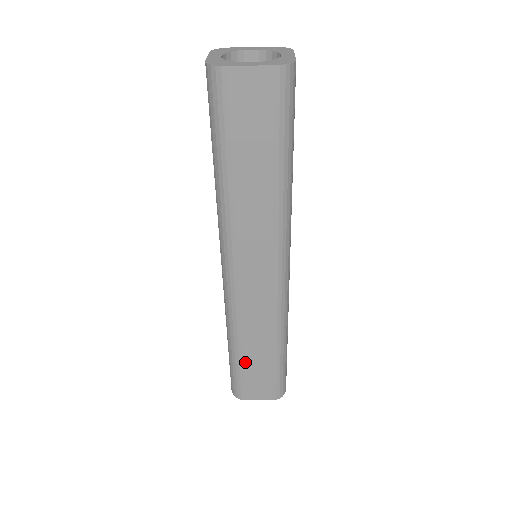
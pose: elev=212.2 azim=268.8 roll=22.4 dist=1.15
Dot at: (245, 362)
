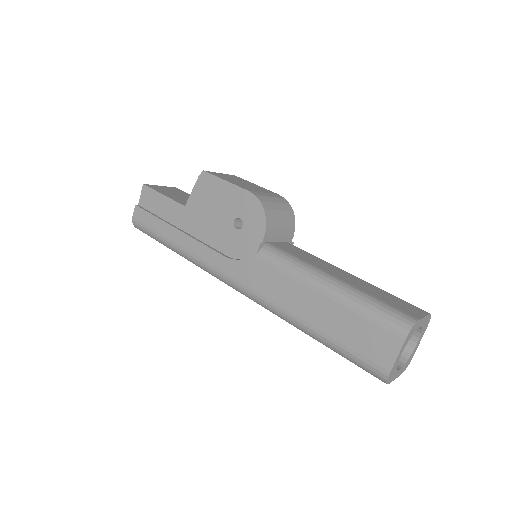
Dot at: occluded
